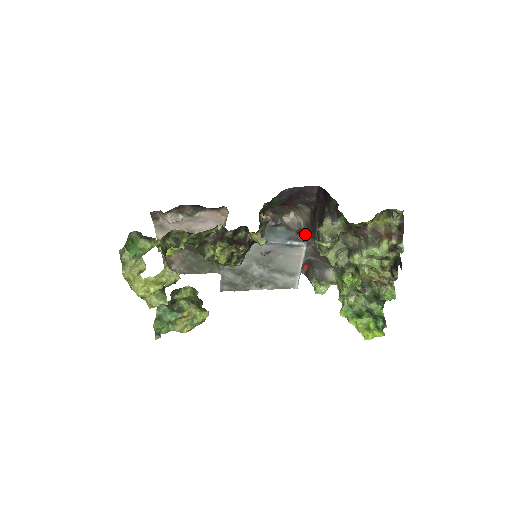
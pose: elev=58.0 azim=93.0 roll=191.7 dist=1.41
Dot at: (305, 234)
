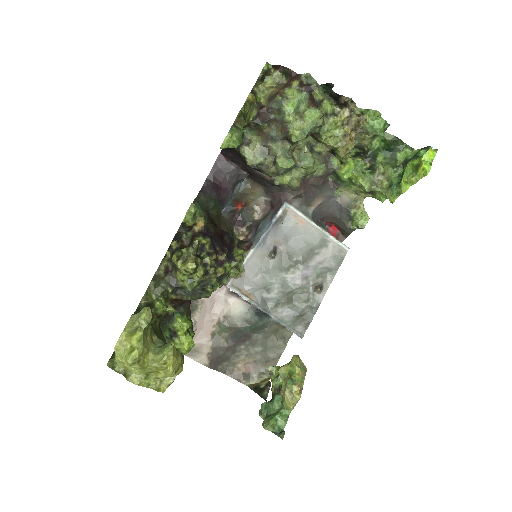
Dot at: (275, 199)
